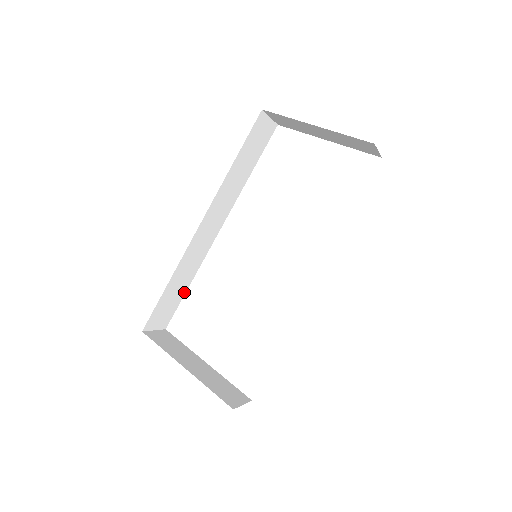
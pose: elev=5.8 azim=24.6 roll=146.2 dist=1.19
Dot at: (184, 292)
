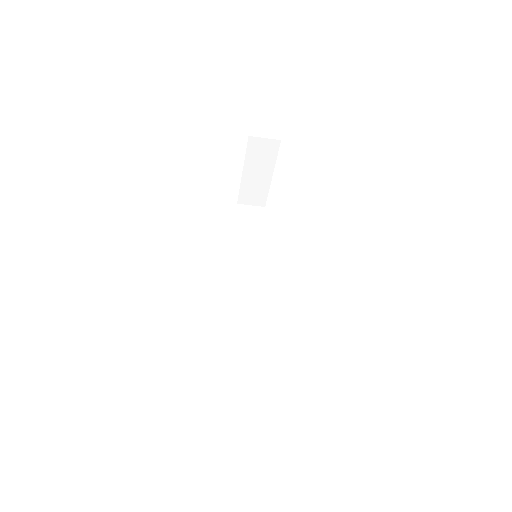
Dot at: (261, 342)
